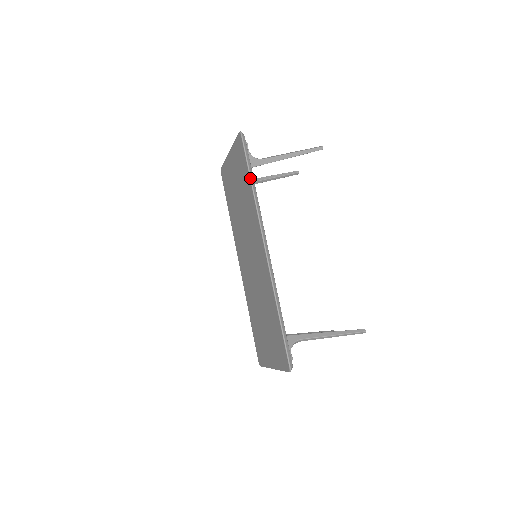
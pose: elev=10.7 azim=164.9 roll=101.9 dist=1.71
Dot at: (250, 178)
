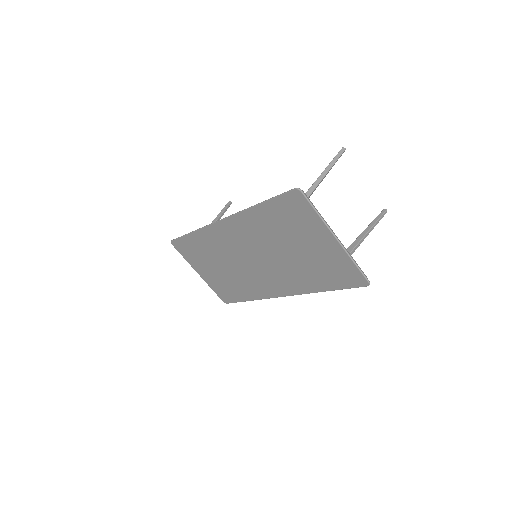
Dot at: (188, 234)
